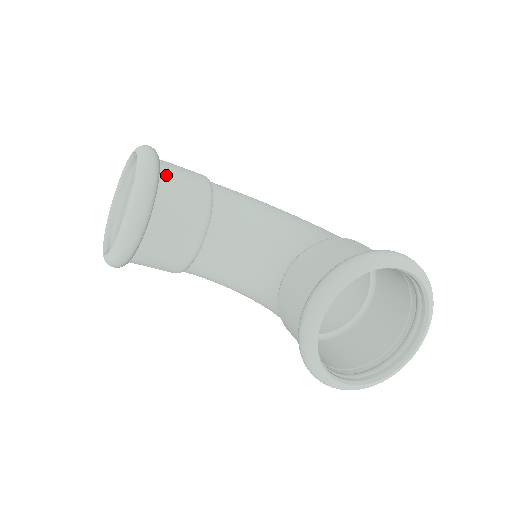
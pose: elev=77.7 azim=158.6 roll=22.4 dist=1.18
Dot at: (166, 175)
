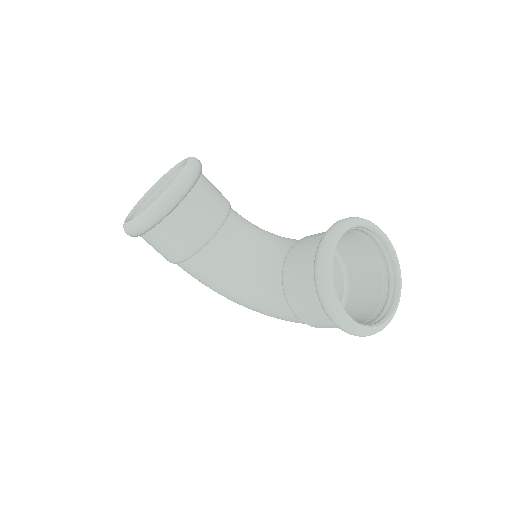
Dot at: occluded
